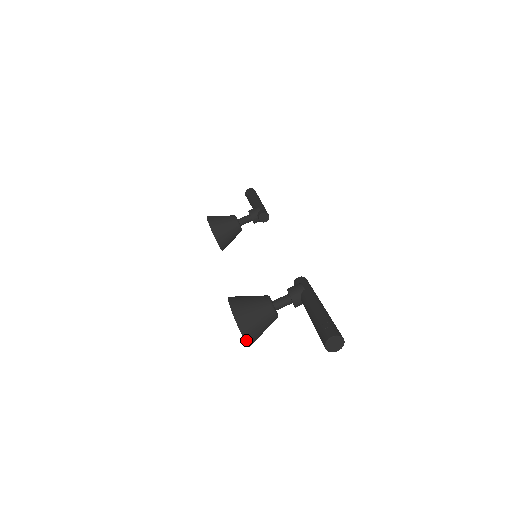
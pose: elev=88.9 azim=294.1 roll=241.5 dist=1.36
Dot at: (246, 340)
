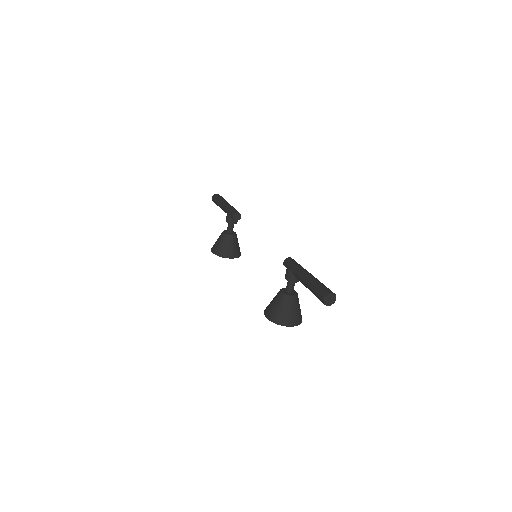
Dot at: (295, 325)
